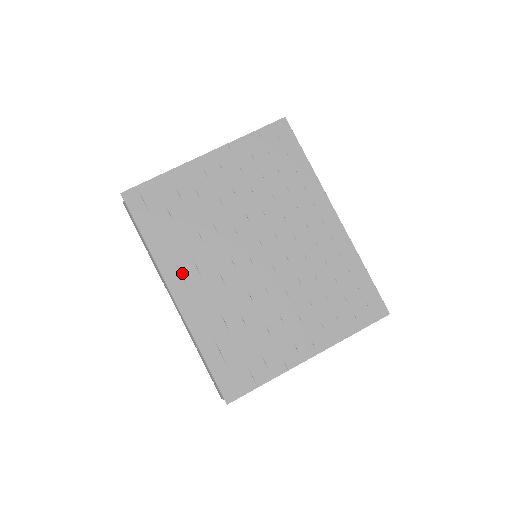
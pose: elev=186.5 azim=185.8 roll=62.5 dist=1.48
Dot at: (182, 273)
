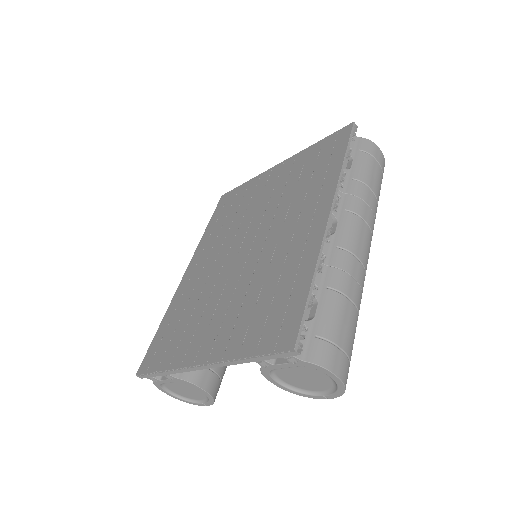
Dot at: (202, 255)
